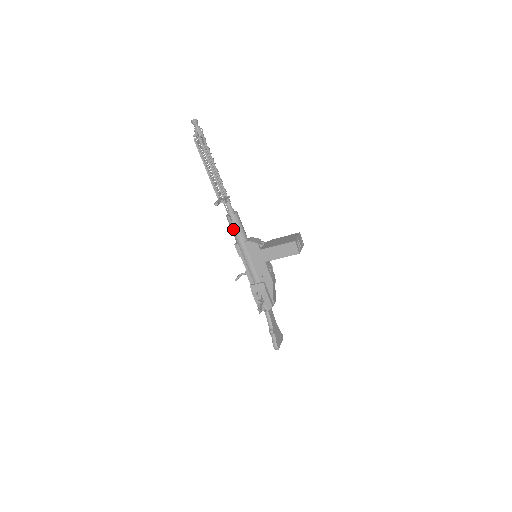
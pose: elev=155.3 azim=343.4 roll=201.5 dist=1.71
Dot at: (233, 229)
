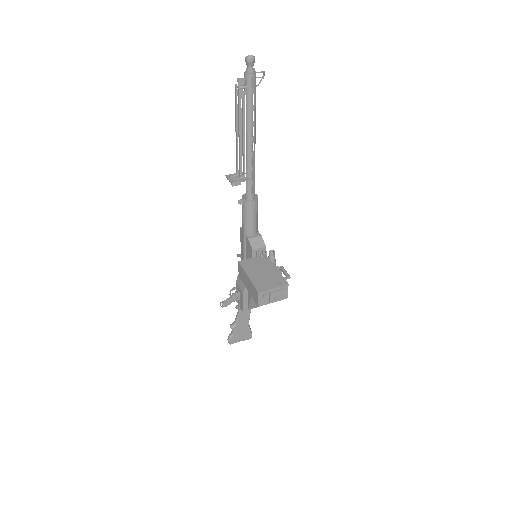
Dot at: (242, 213)
